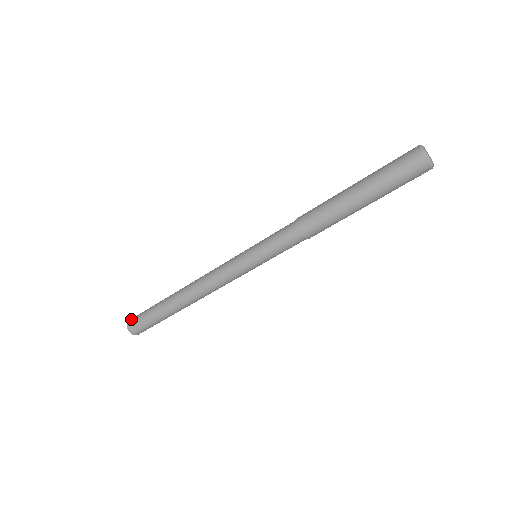
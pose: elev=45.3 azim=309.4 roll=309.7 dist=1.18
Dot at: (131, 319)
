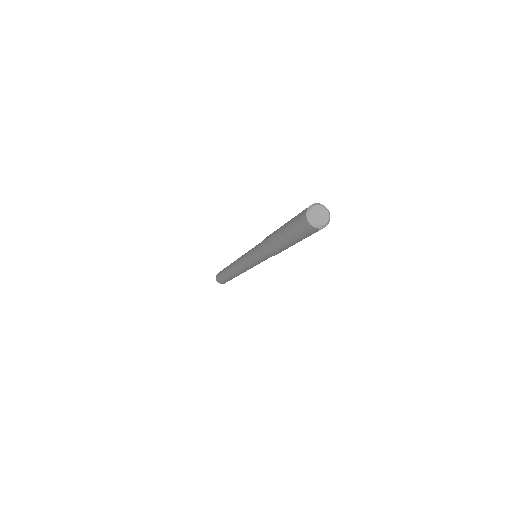
Dot at: occluded
